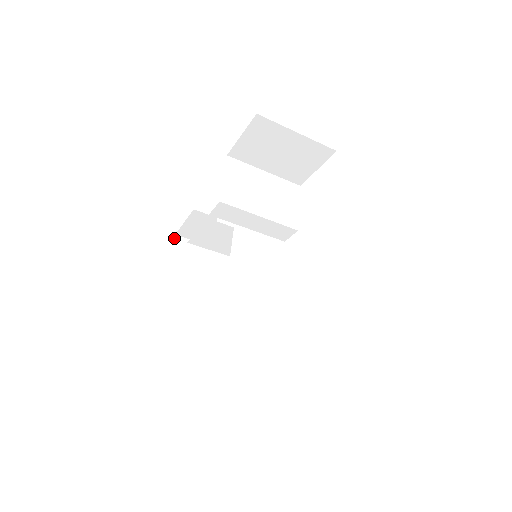
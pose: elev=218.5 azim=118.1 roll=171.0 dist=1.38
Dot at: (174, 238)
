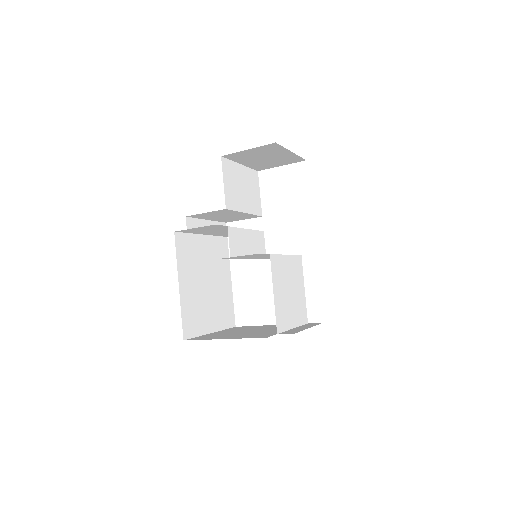
Dot at: occluded
